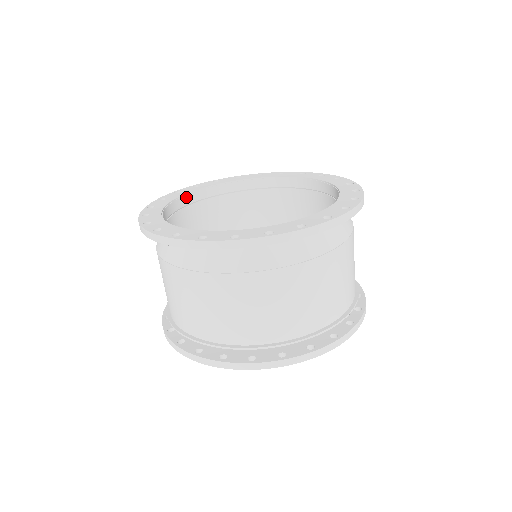
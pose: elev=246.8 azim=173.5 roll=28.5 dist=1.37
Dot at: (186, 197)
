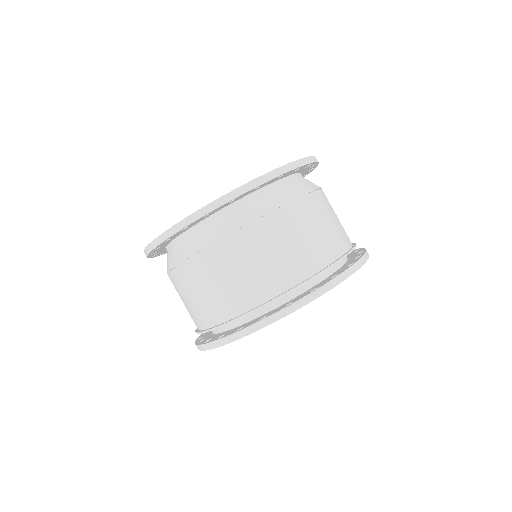
Dot at: occluded
